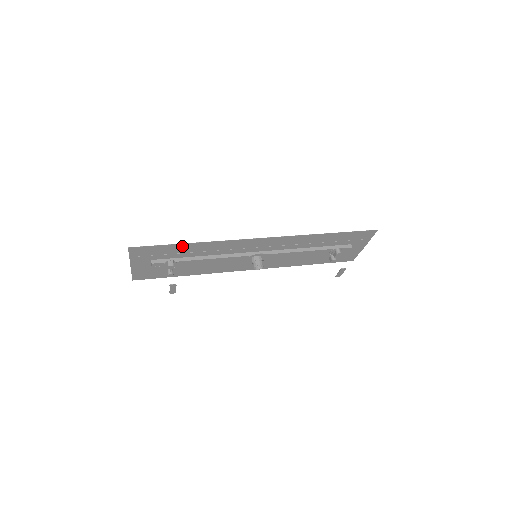
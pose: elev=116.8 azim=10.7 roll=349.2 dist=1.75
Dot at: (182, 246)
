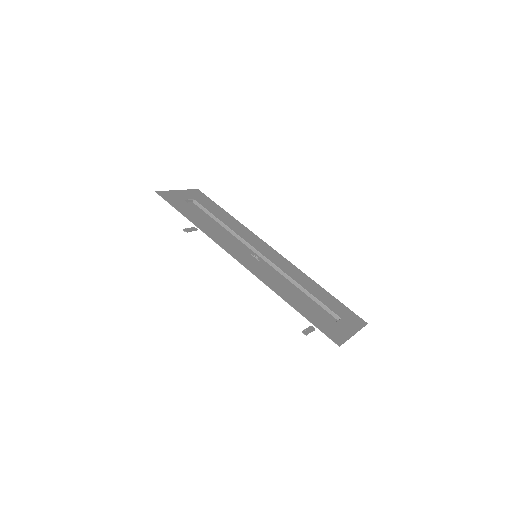
Dot at: (188, 216)
